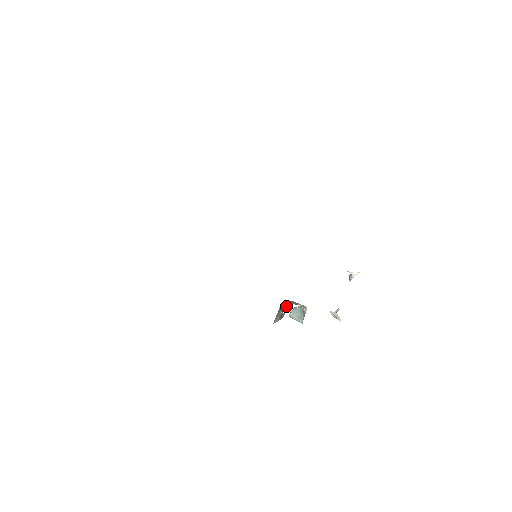
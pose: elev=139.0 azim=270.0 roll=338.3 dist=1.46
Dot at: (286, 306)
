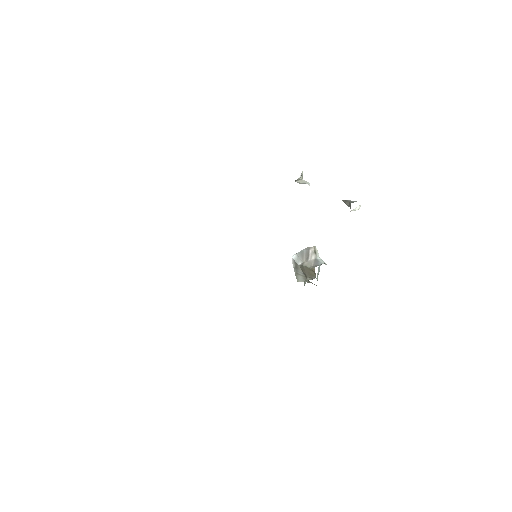
Dot at: (310, 274)
